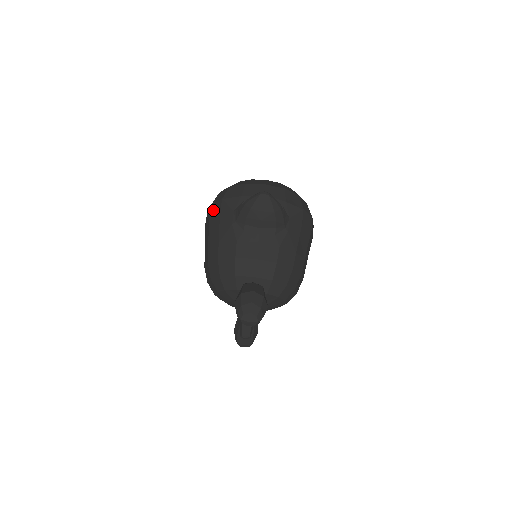
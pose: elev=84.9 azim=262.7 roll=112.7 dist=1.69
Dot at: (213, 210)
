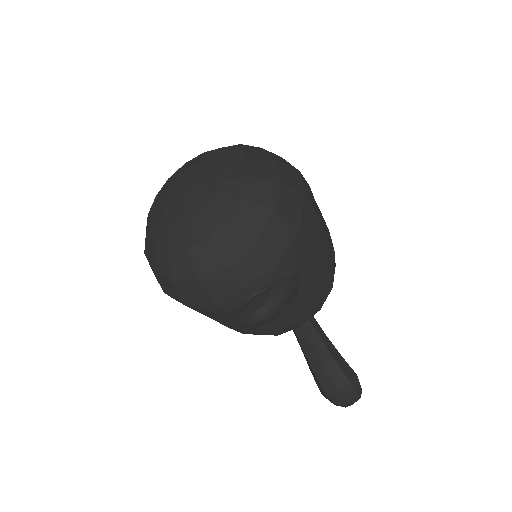
Dot at: occluded
